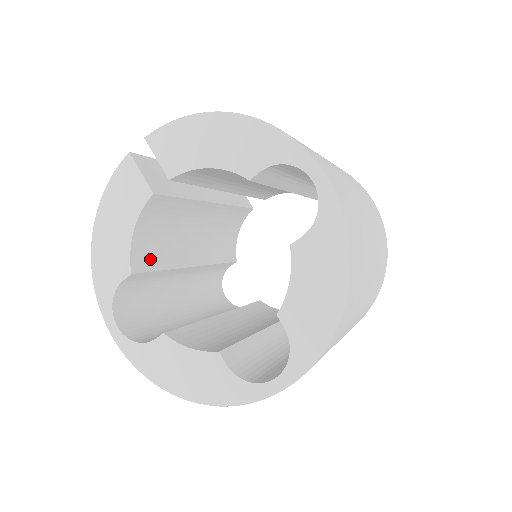
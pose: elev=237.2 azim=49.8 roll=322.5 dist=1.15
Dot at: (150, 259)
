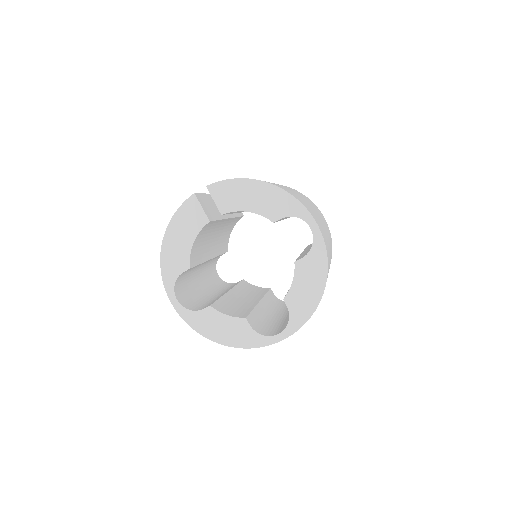
Dot at: (196, 258)
